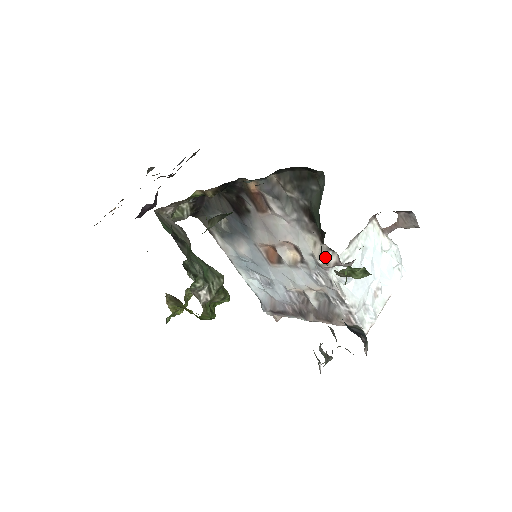
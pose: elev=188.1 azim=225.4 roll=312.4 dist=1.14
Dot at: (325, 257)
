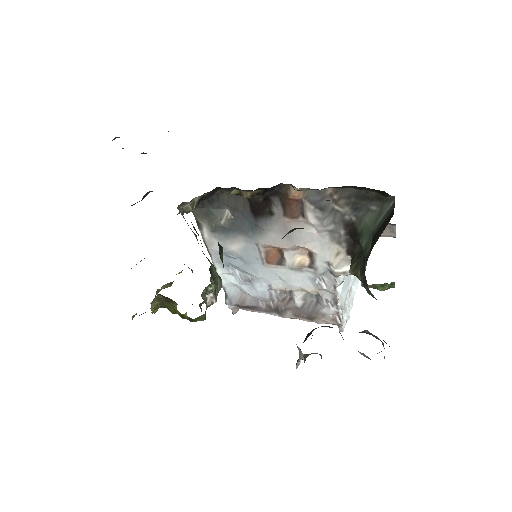
Dot at: (345, 267)
